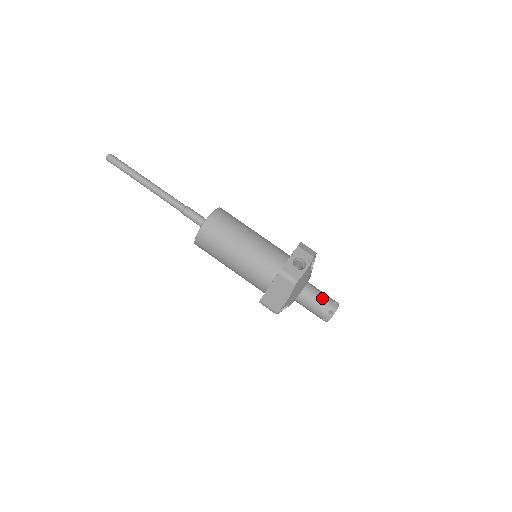
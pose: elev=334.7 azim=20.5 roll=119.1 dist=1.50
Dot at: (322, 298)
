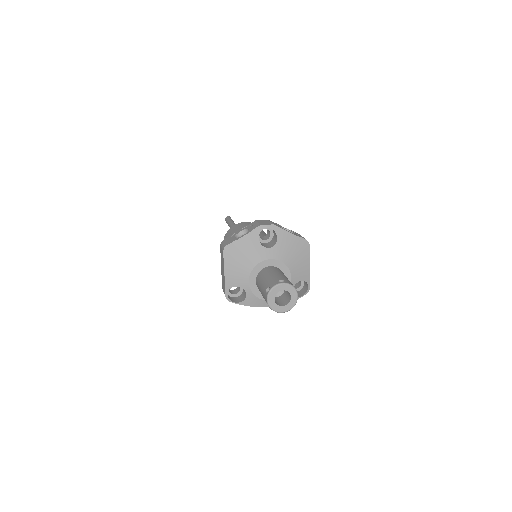
Dot at: (270, 276)
